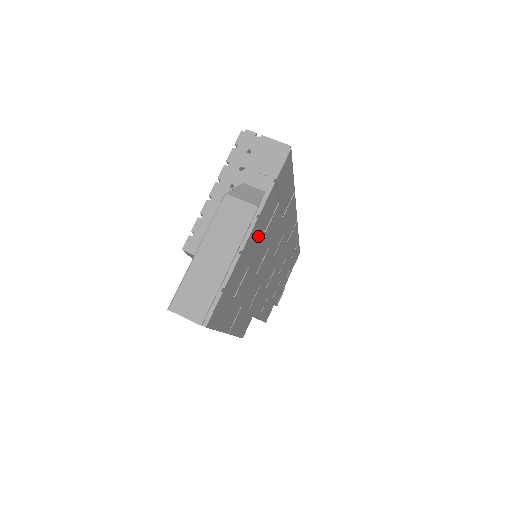
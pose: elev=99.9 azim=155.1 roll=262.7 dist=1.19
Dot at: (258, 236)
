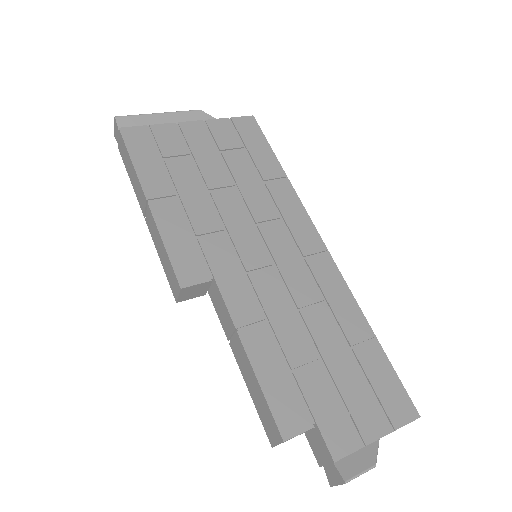
Dot at: (206, 141)
